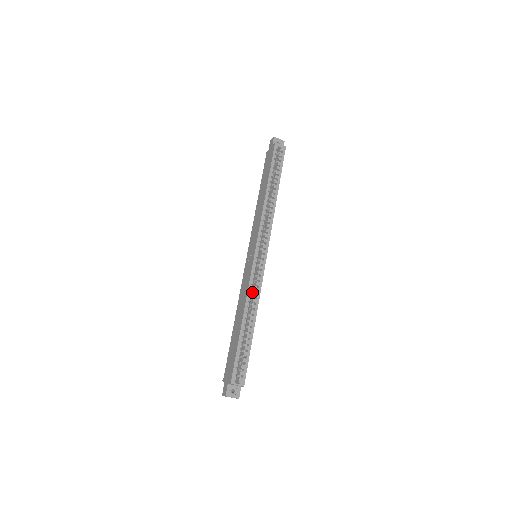
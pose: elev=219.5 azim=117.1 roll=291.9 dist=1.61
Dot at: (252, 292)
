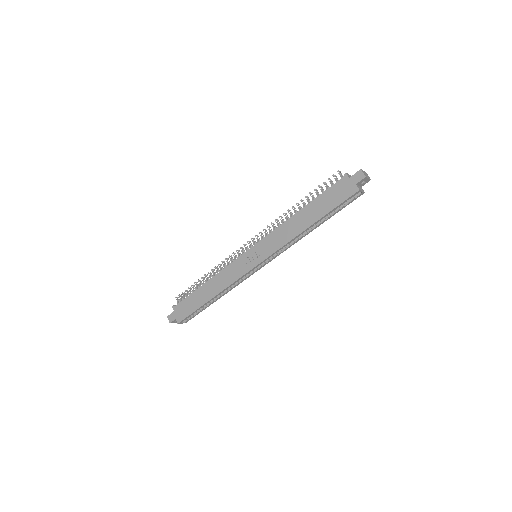
Dot at: occluded
